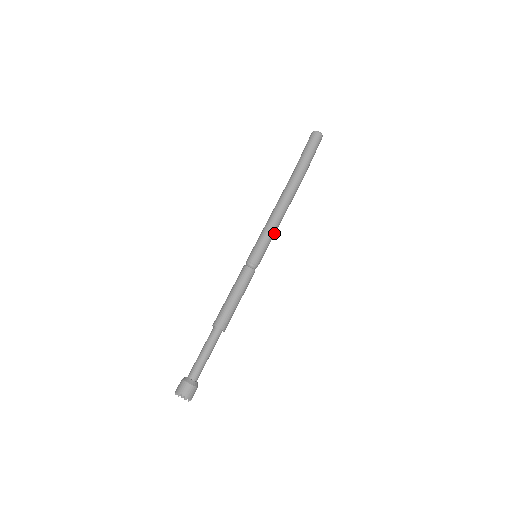
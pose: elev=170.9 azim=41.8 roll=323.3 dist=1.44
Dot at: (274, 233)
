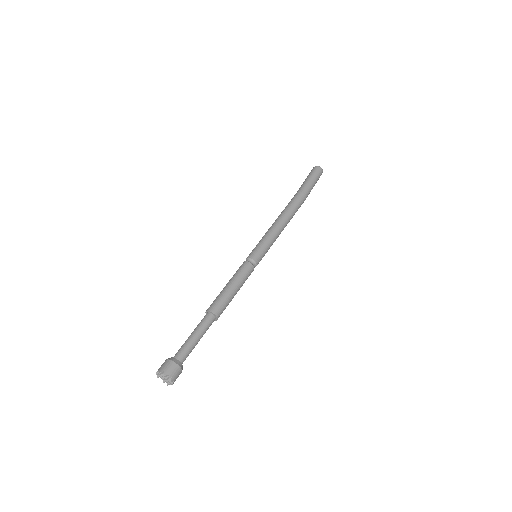
Dot at: (272, 234)
